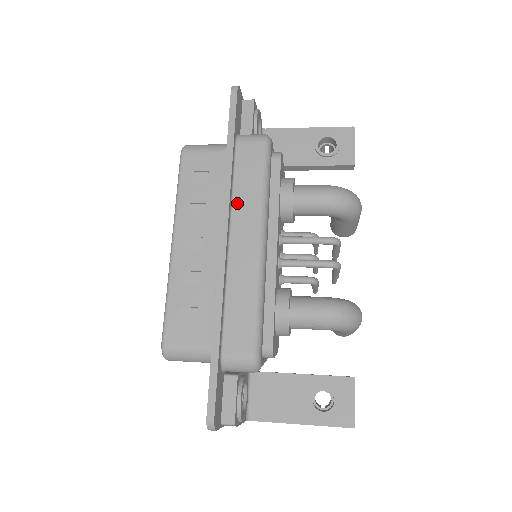
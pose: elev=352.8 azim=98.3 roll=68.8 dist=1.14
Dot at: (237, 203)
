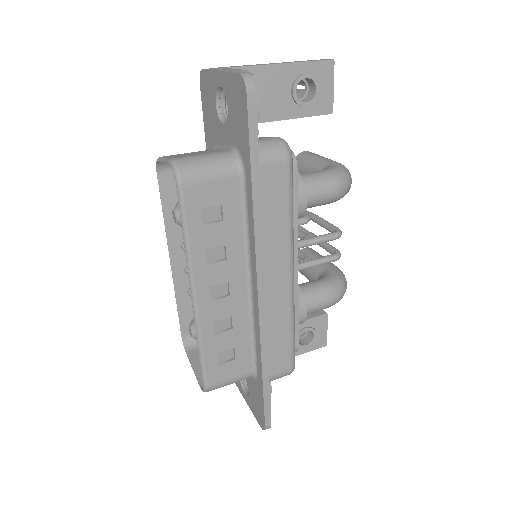
Dot at: (266, 243)
